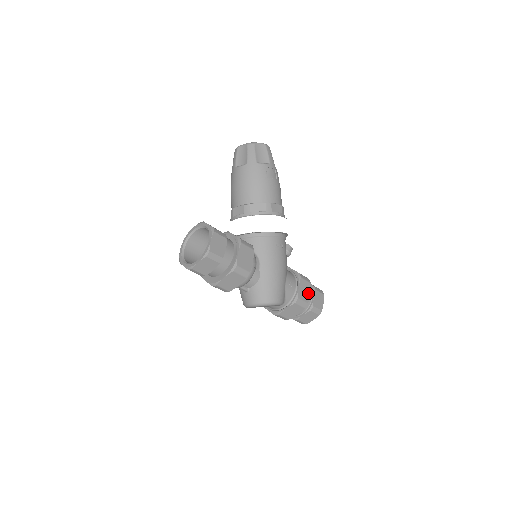
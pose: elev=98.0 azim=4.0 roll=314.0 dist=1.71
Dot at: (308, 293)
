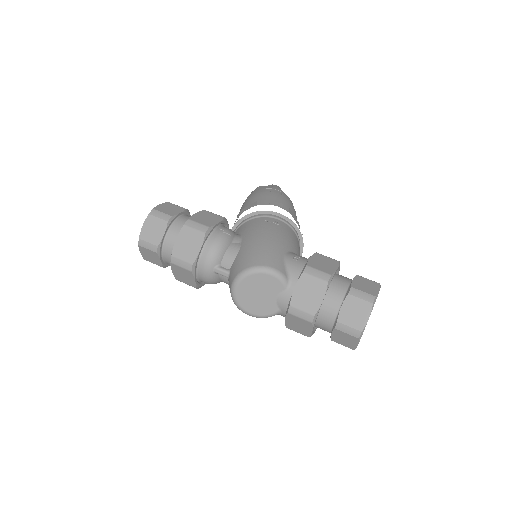
Dot at: (333, 268)
